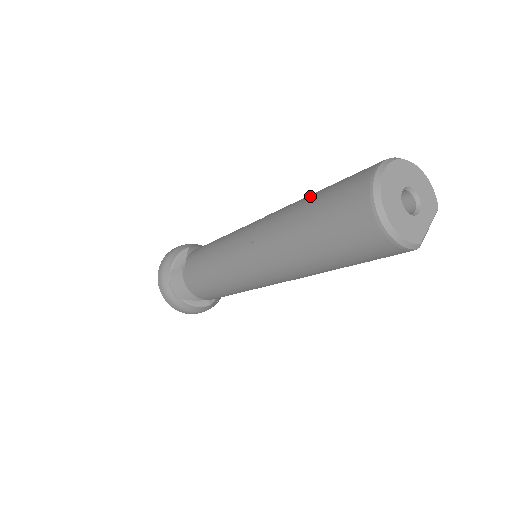
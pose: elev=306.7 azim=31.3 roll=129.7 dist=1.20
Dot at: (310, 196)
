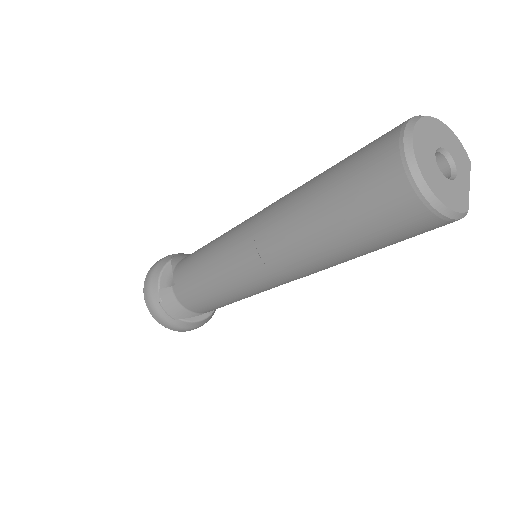
Dot at: (316, 181)
